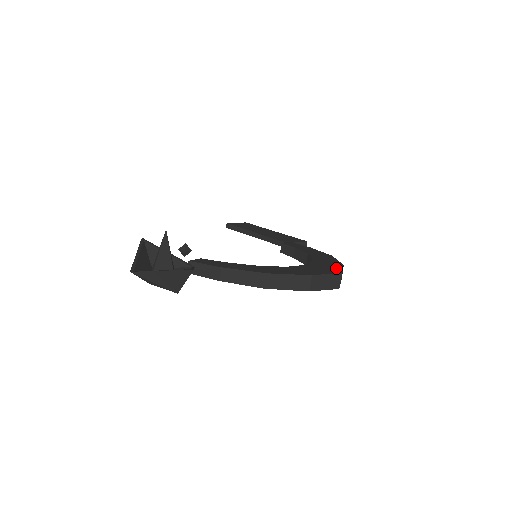
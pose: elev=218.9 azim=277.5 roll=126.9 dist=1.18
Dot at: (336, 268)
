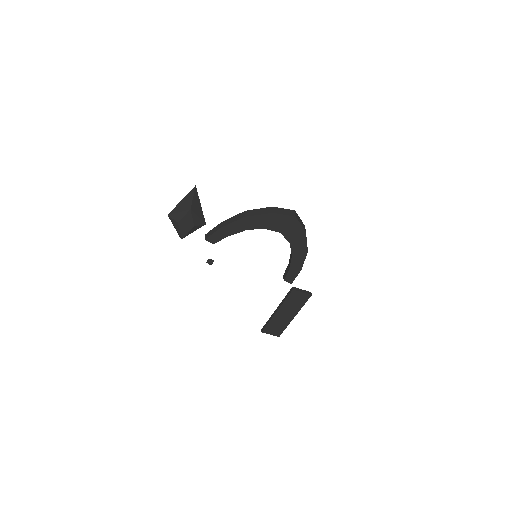
Dot at: occluded
